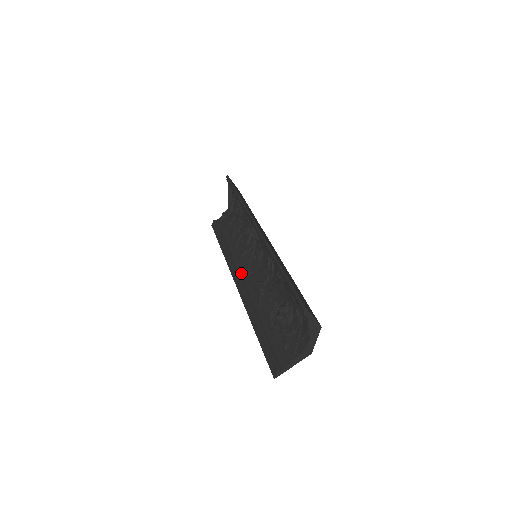
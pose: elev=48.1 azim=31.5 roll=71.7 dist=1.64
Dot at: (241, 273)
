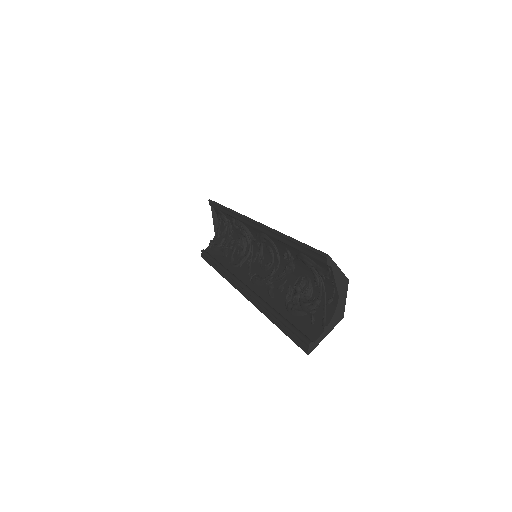
Dot at: (243, 279)
